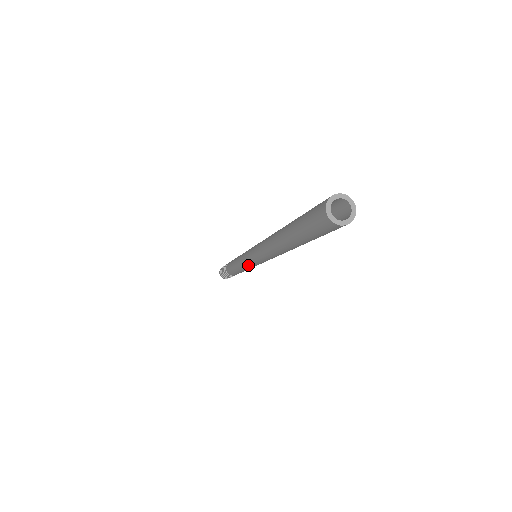
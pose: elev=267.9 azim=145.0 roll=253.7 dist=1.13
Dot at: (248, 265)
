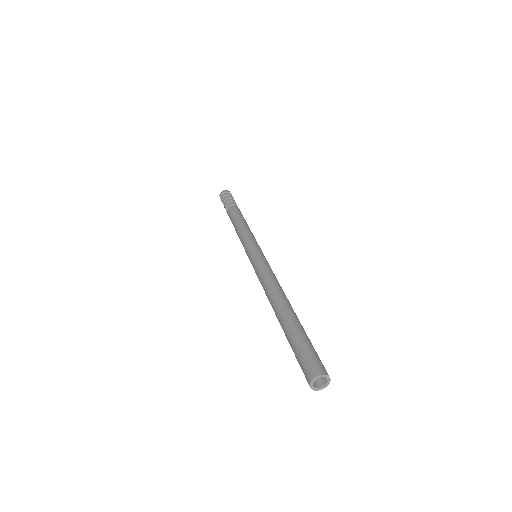
Dot at: occluded
